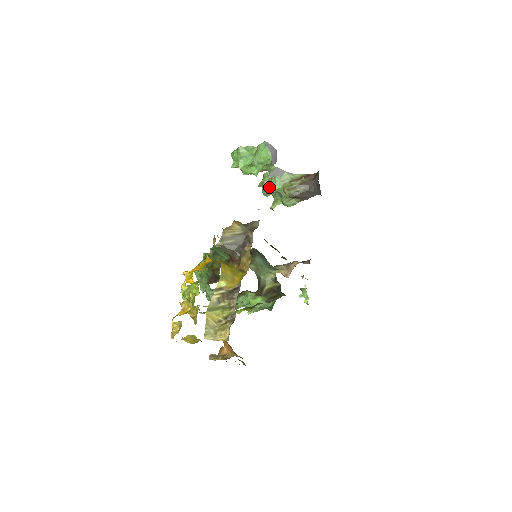
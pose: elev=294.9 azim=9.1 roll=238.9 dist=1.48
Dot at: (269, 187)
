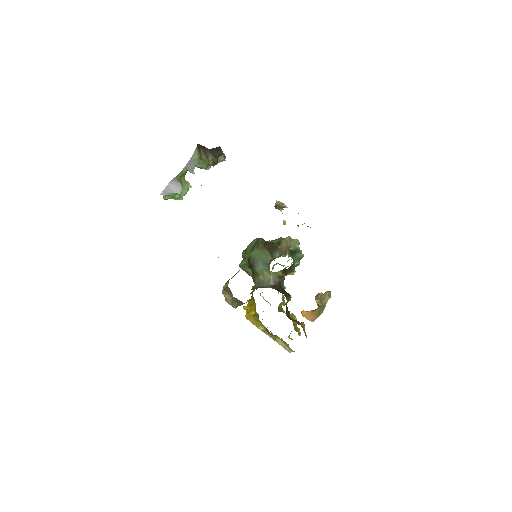
Dot at: occluded
